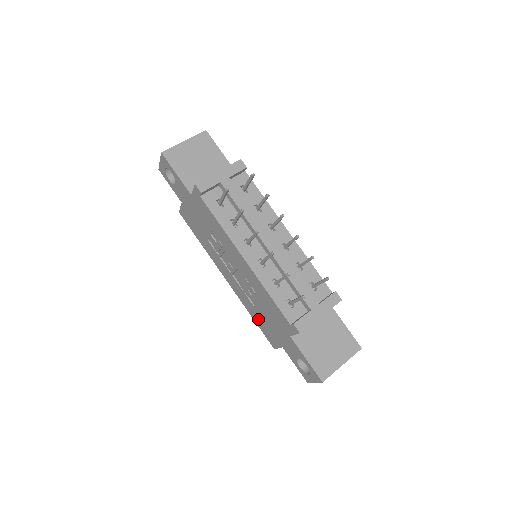
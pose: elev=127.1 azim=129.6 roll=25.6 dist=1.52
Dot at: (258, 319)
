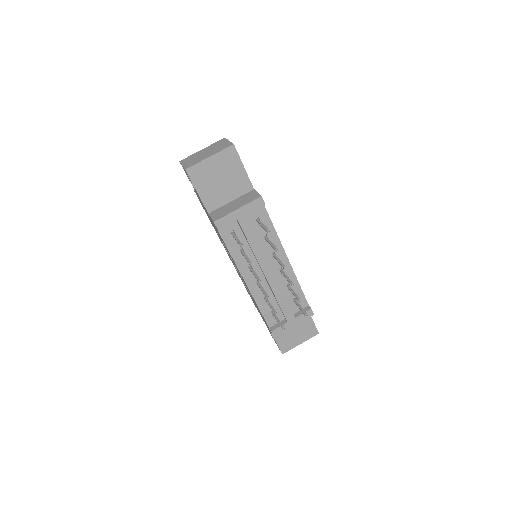
Dot at: occluded
